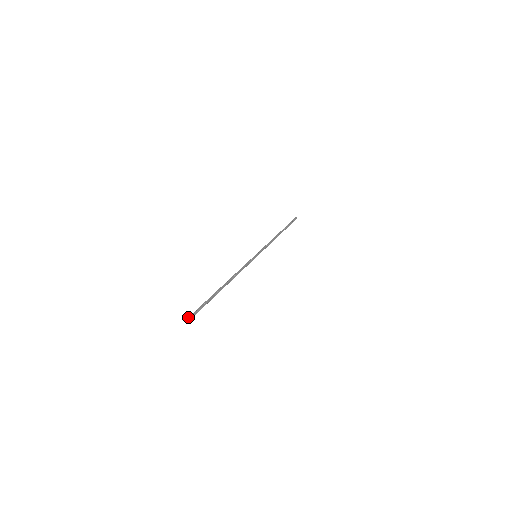
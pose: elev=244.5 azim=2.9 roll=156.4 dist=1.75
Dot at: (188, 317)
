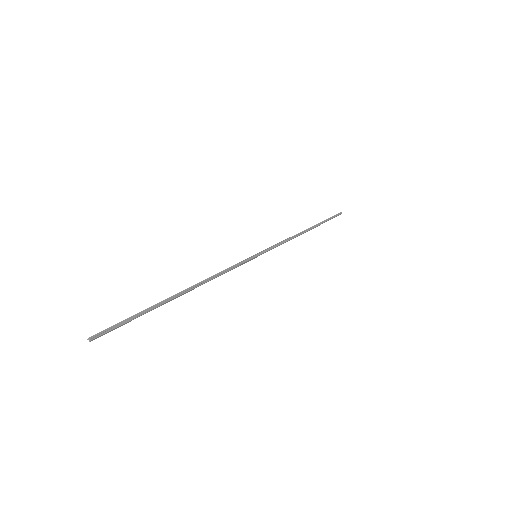
Dot at: (87, 339)
